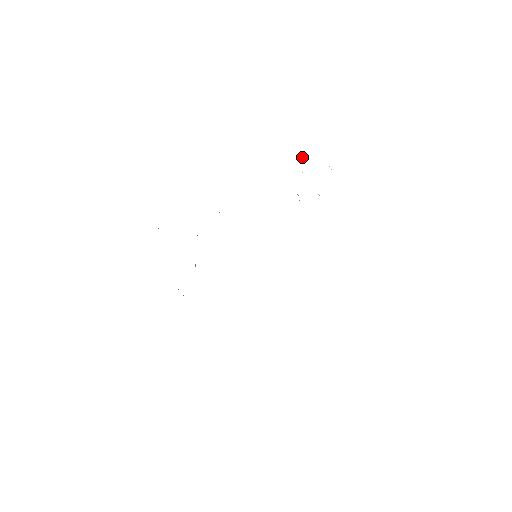
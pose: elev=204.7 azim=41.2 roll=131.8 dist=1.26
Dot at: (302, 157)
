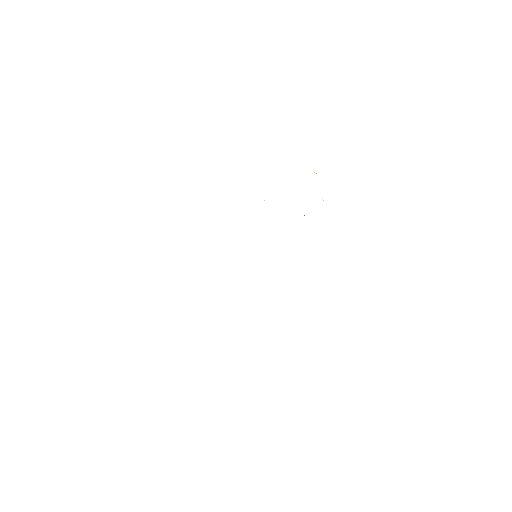
Dot at: occluded
